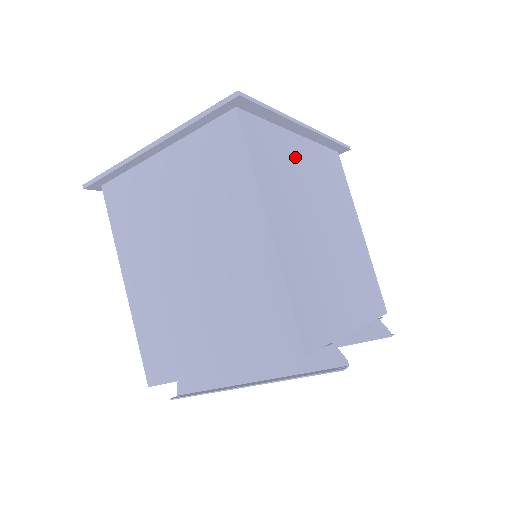
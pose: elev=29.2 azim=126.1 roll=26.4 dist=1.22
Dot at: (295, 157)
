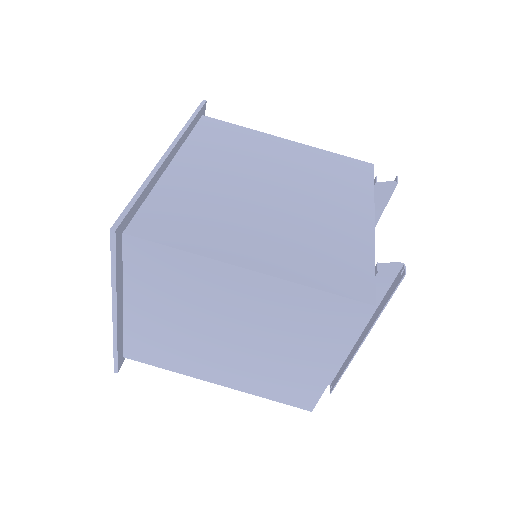
Dot at: (192, 184)
